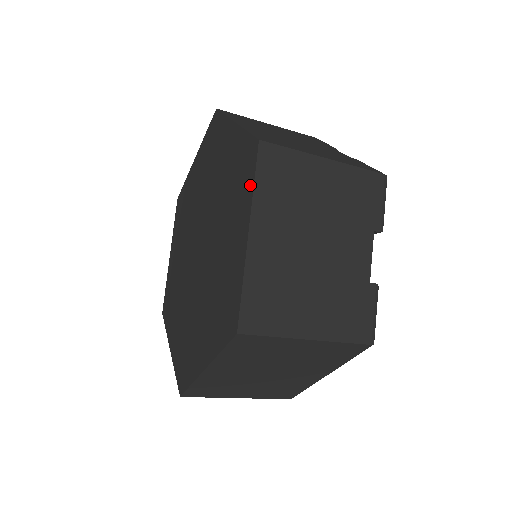
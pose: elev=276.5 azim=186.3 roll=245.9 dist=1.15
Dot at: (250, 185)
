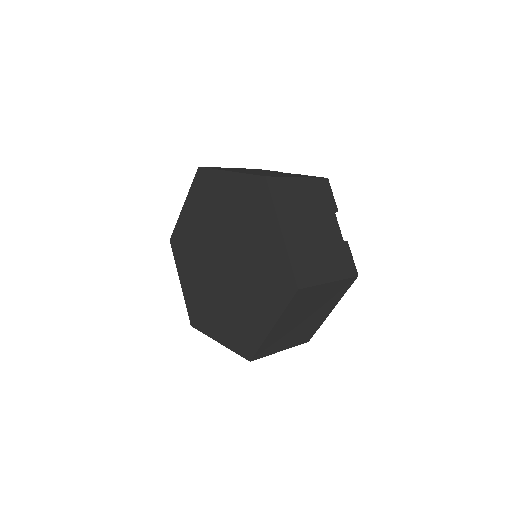
Dot at: (269, 204)
